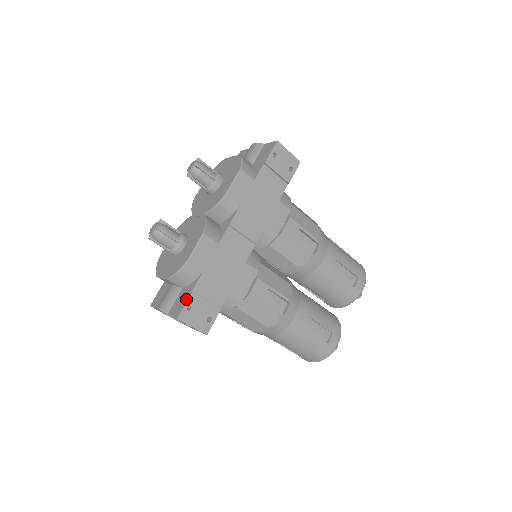
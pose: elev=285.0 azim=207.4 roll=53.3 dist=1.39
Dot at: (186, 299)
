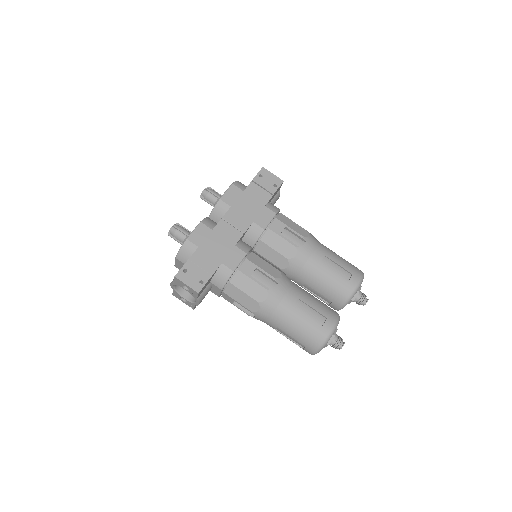
Dot at: (184, 265)
